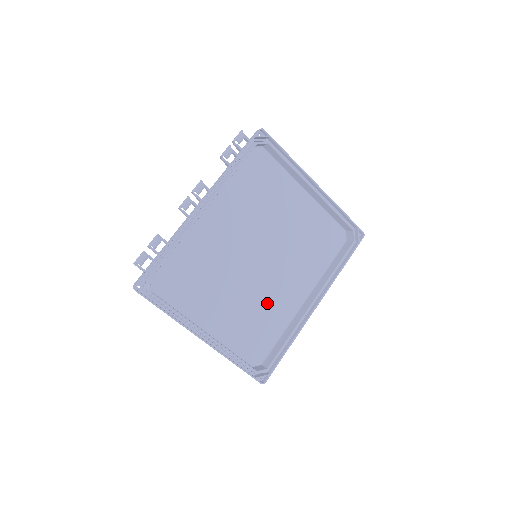
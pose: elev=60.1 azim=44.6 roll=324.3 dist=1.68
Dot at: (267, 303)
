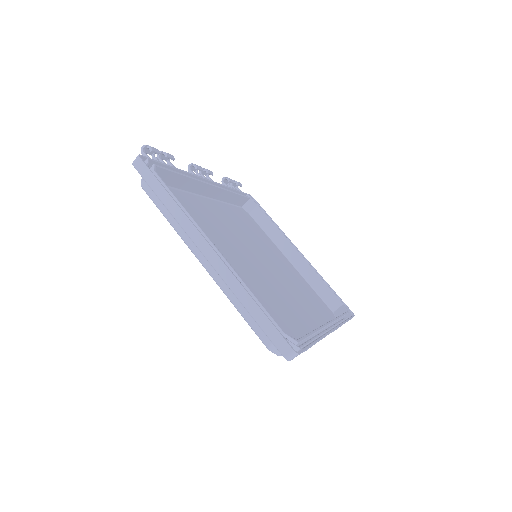
Dot at: (273, 300)
